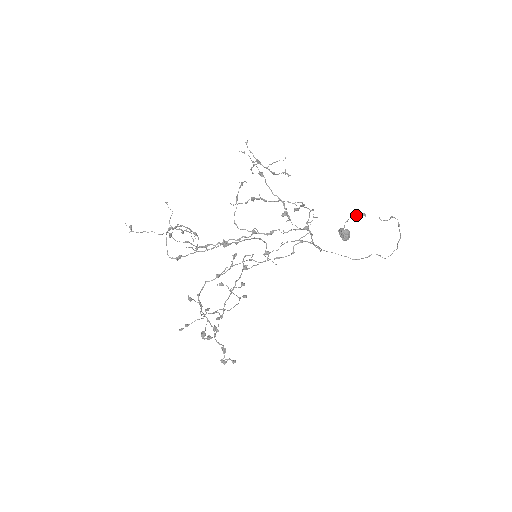
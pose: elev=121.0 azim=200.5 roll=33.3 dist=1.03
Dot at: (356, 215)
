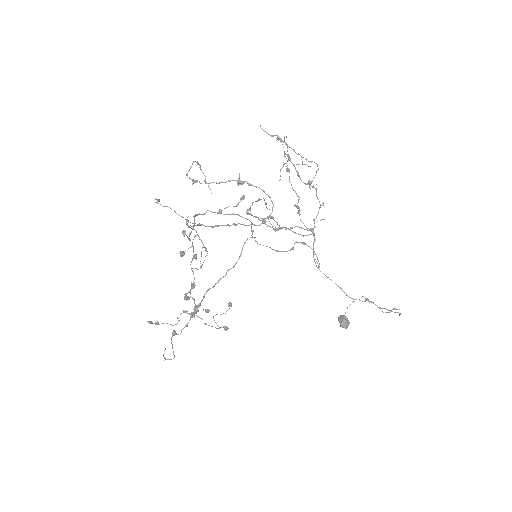
Dot at: (359, 299)
